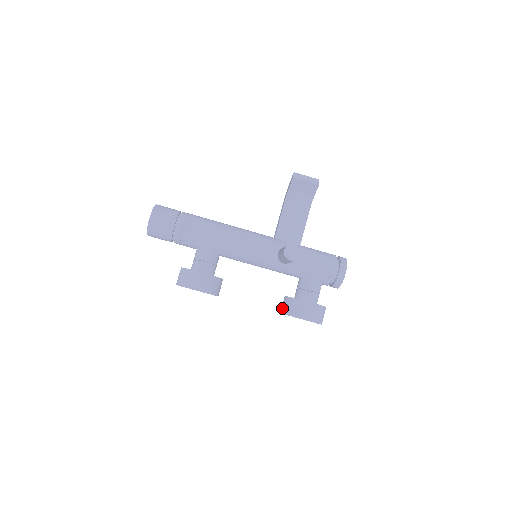
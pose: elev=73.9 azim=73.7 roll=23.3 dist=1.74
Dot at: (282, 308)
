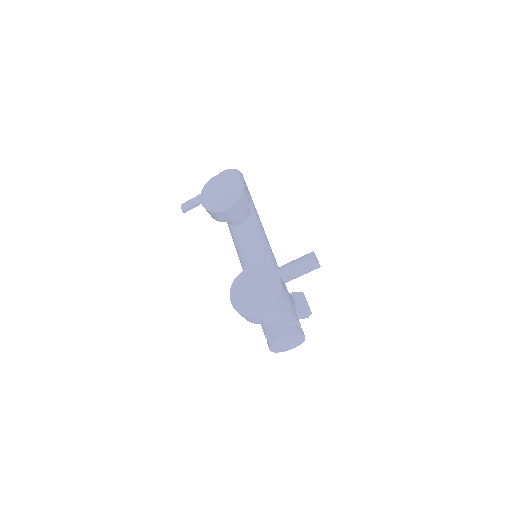
Dot at: occluded
